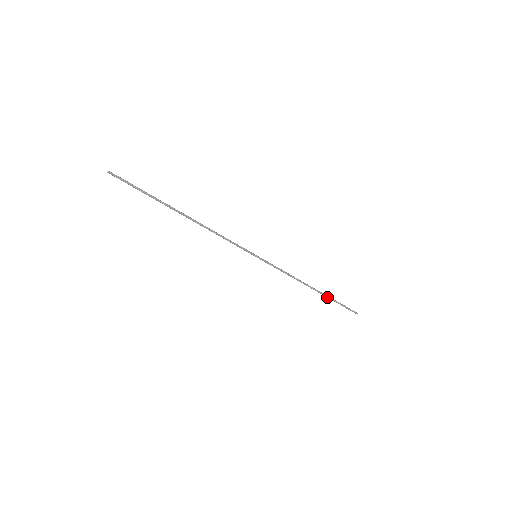
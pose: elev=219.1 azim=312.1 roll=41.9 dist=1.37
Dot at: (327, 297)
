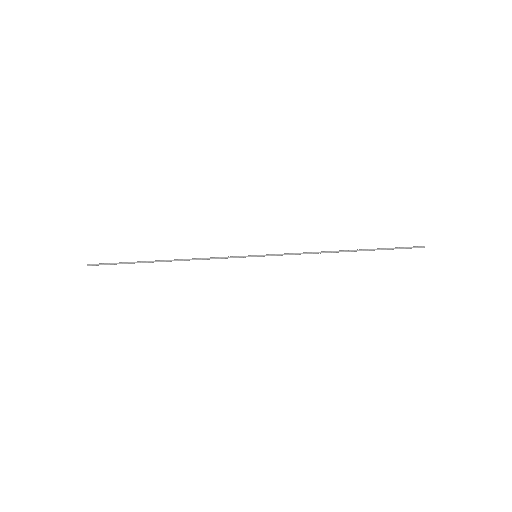
Dot at: (369, 250)
